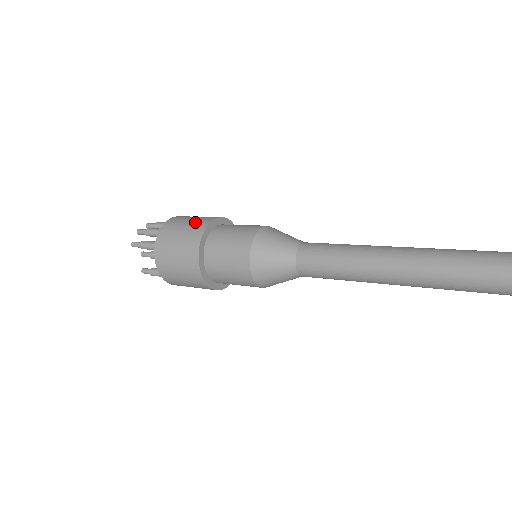
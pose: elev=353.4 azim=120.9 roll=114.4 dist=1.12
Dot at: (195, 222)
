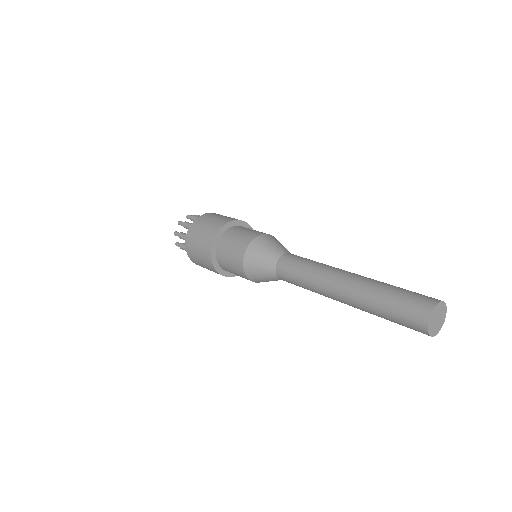
Dot at: (203, 241)
